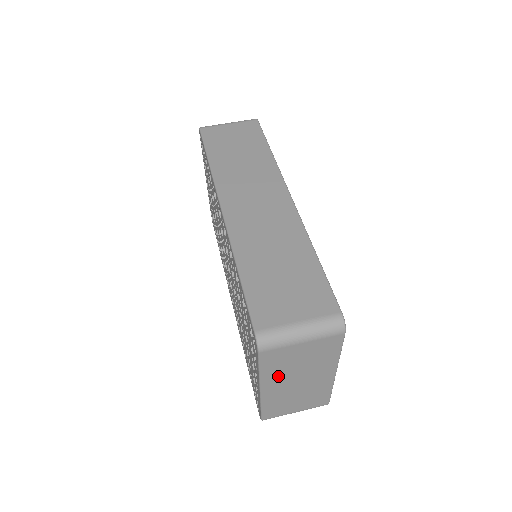
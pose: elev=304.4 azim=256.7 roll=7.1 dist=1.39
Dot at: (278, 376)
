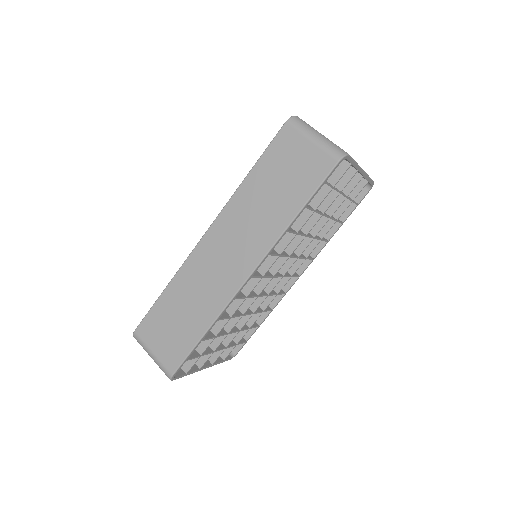
Dot at: occluded
